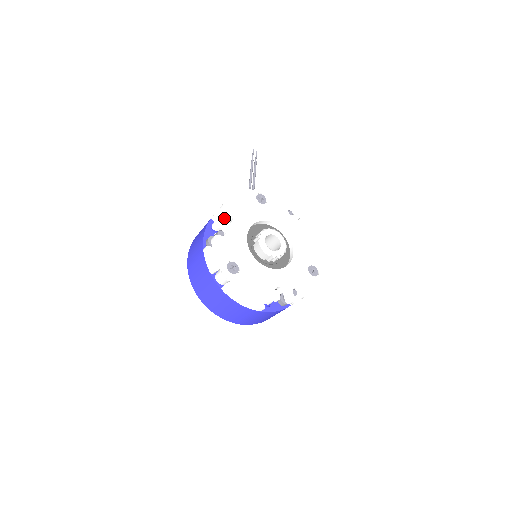
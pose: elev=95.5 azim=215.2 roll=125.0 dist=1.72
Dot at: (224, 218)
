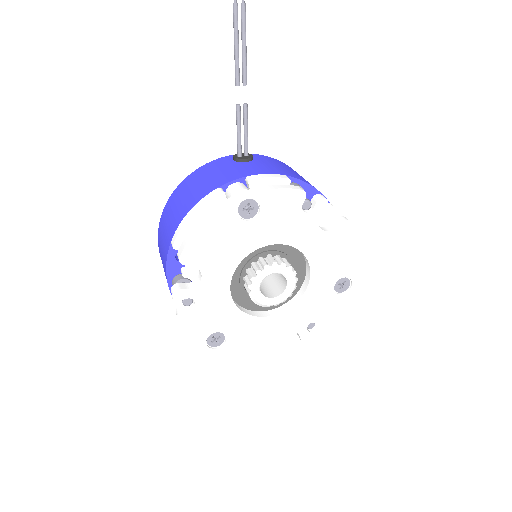
Dot at: occluded
